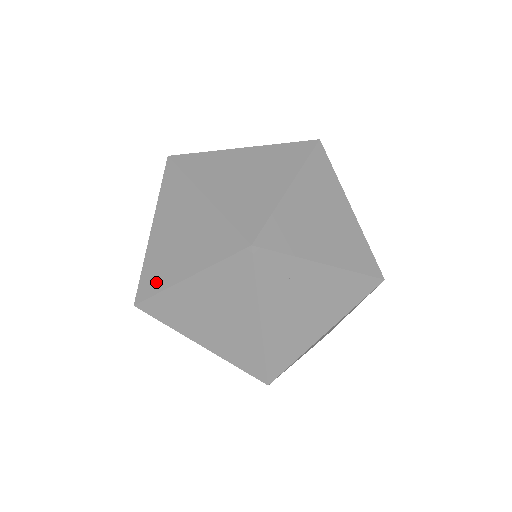
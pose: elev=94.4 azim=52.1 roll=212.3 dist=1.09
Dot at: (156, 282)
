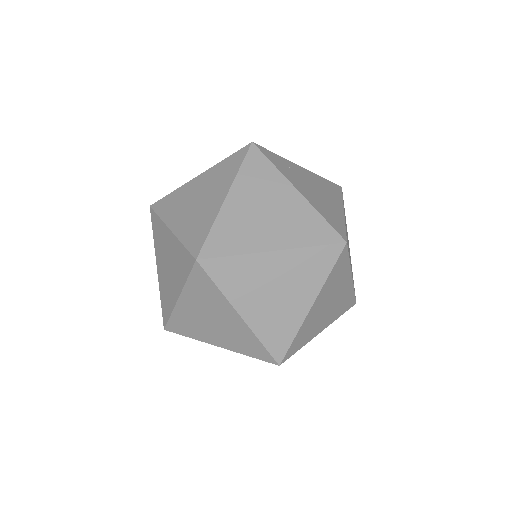
Dot at: (203, 229)
